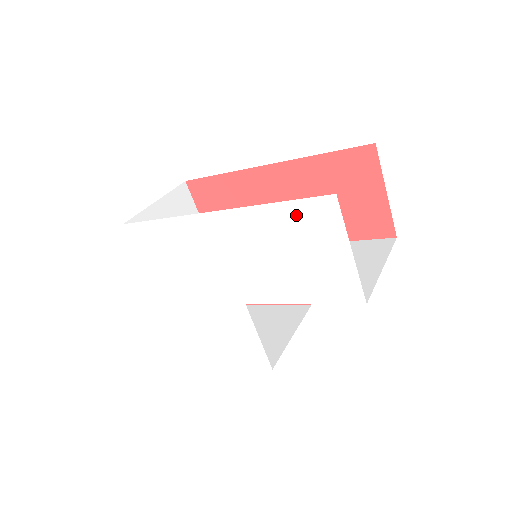
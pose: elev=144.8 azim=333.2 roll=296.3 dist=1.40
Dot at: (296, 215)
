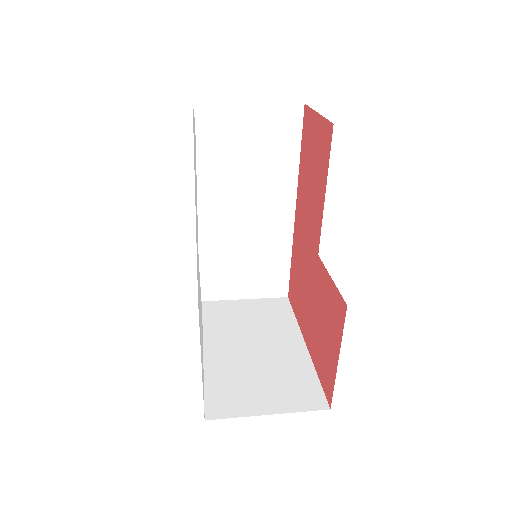
Dot at: occluded
